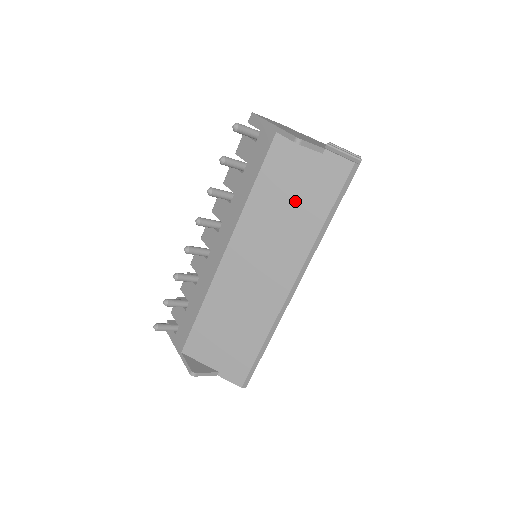
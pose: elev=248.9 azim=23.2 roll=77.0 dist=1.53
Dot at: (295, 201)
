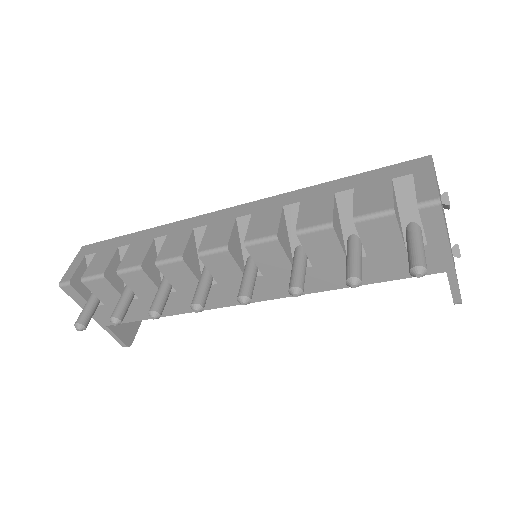
Dot at: occluded
